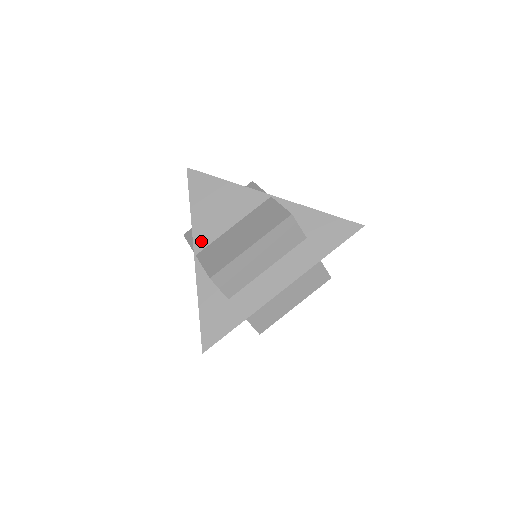
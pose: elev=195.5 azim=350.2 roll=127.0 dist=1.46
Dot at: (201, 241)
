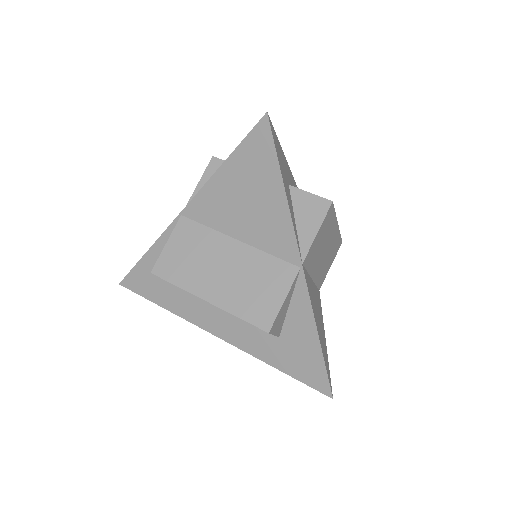
Dot at: (198, 210)
